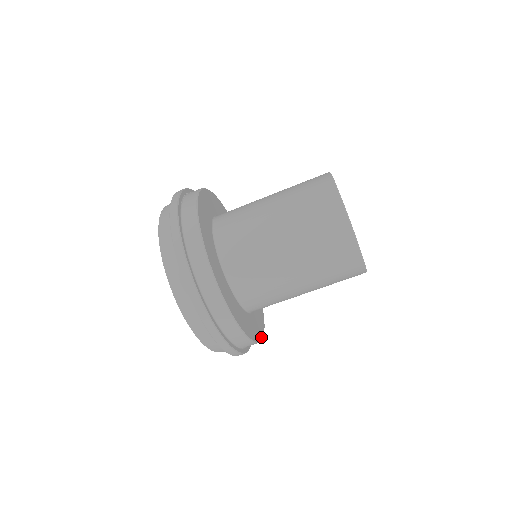
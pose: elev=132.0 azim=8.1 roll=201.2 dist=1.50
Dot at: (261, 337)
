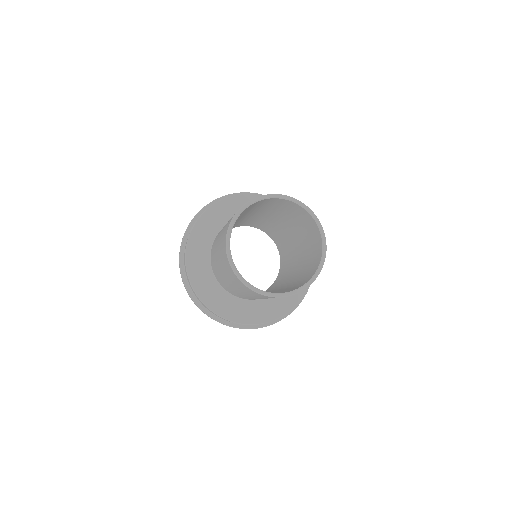
Dot at: (285, 312)
